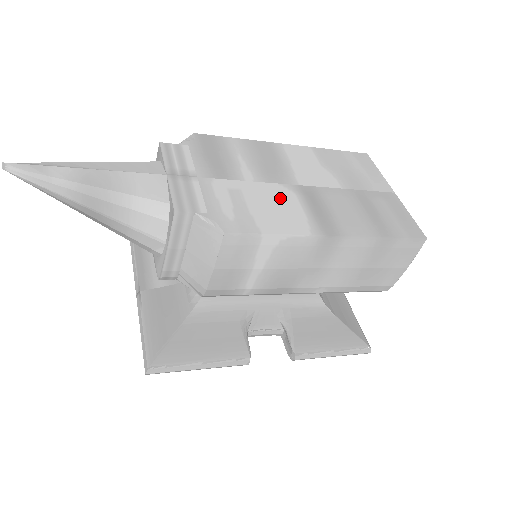
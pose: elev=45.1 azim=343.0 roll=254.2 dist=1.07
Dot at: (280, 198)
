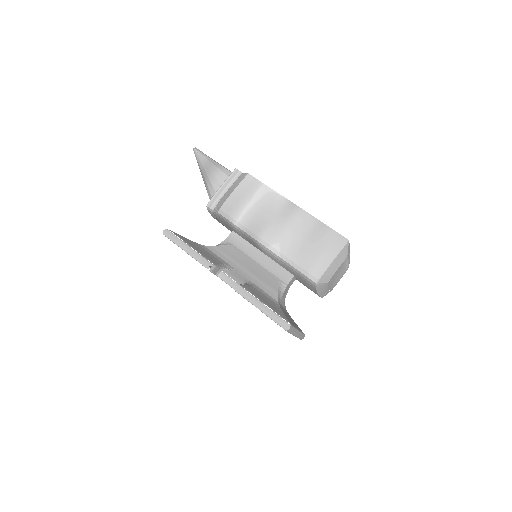
Dot at: occluded
